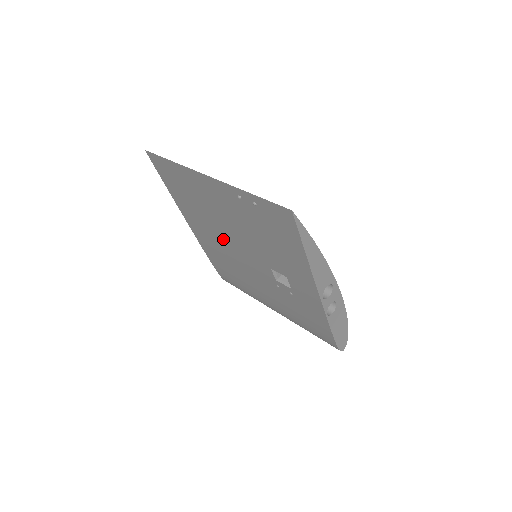
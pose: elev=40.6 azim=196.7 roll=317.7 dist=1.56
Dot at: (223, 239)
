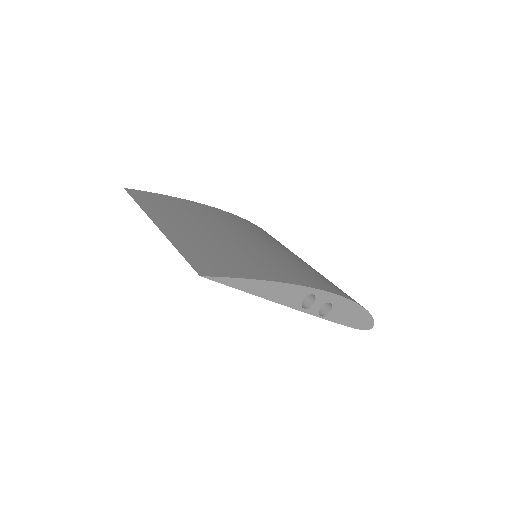
Dot at: occluded
